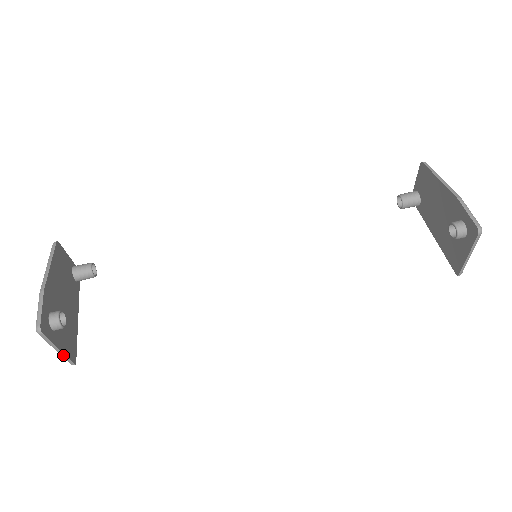
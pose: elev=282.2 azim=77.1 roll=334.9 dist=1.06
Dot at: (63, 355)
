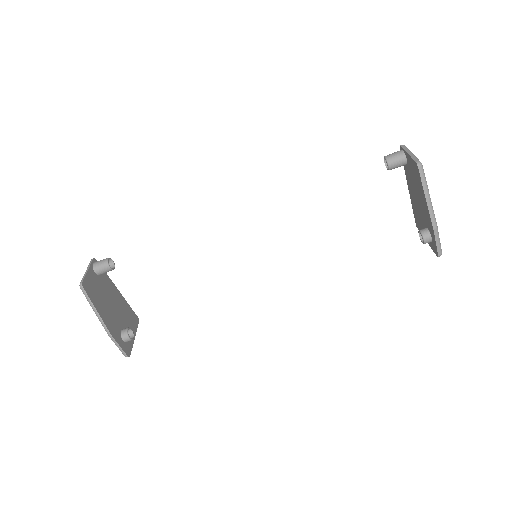
Dot at: (135, 332)
